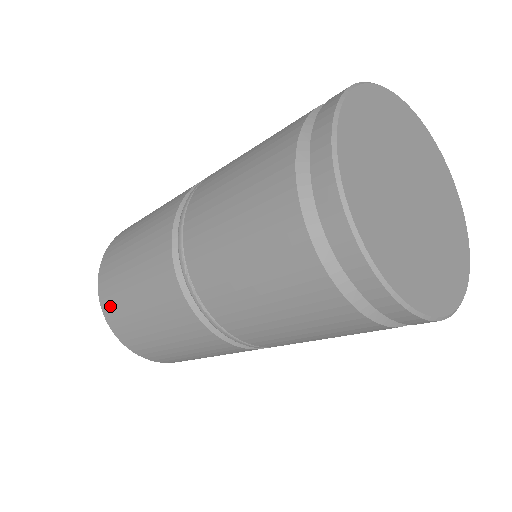
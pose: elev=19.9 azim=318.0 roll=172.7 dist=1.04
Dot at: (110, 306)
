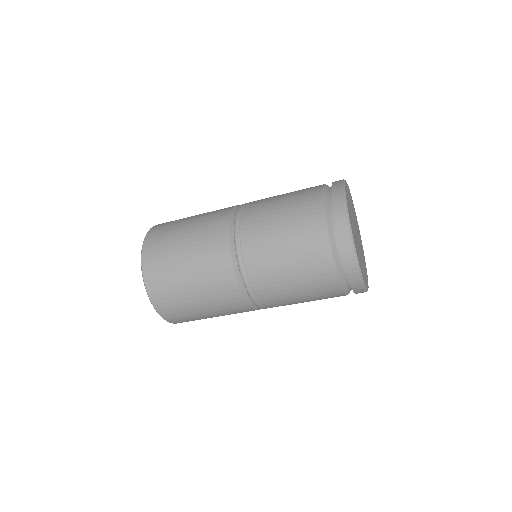
Dot at: (154, 242)
